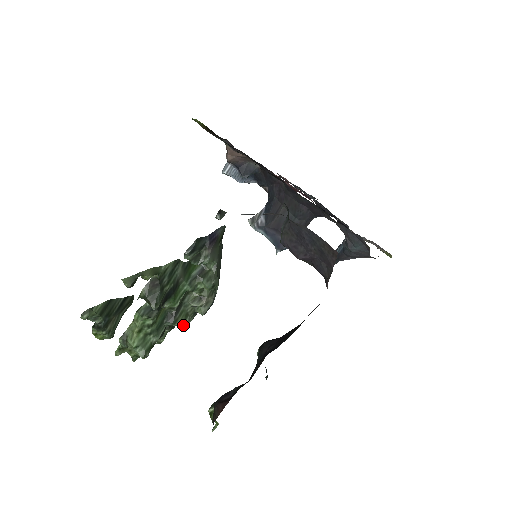
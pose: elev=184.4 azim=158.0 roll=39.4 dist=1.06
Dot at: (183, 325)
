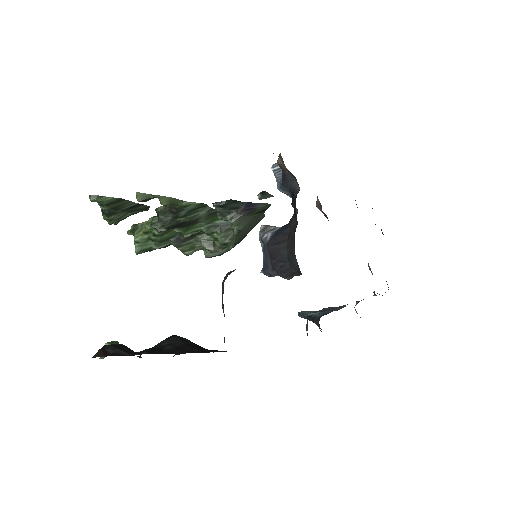
Dot at: (184, 253)
